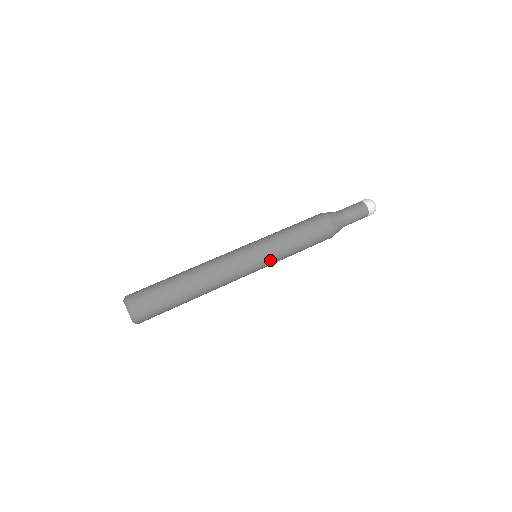
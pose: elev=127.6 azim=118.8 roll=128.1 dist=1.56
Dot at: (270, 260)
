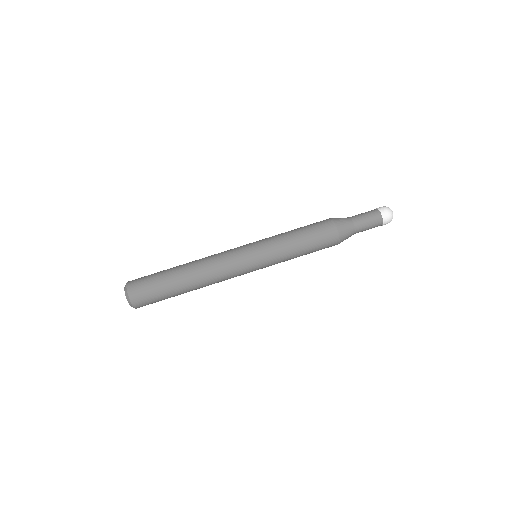
Dot at: occluded
